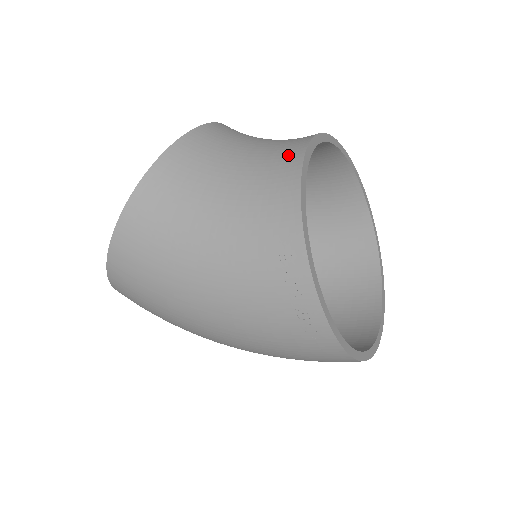
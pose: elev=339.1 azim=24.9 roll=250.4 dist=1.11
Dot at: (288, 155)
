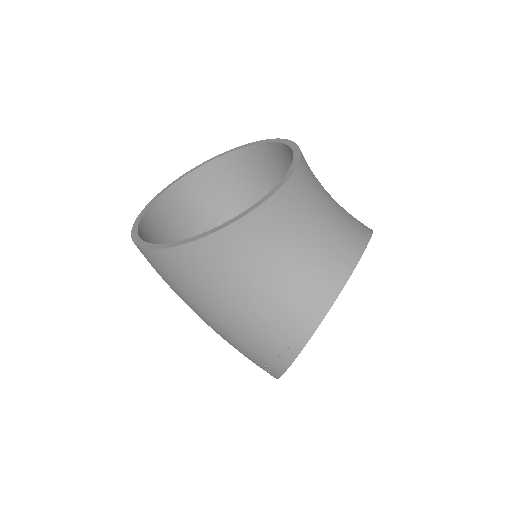
Dot at: (326, 285)
